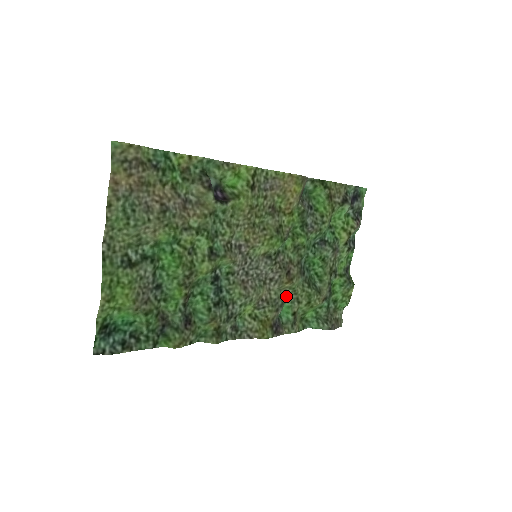
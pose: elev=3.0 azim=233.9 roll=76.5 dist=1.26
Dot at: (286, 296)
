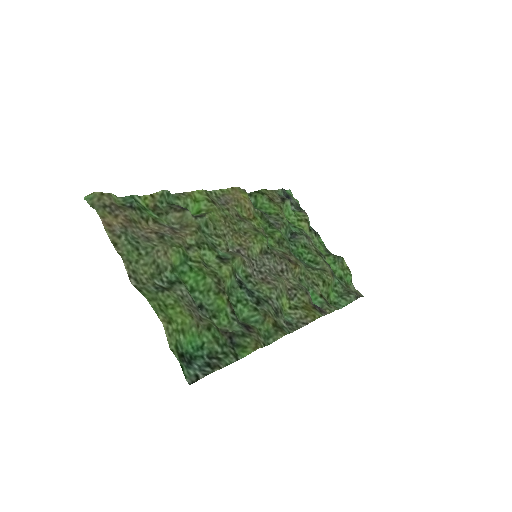
Dot at: (303, 284)
